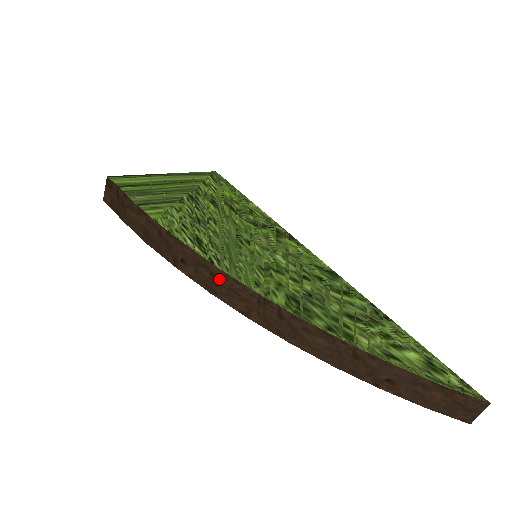
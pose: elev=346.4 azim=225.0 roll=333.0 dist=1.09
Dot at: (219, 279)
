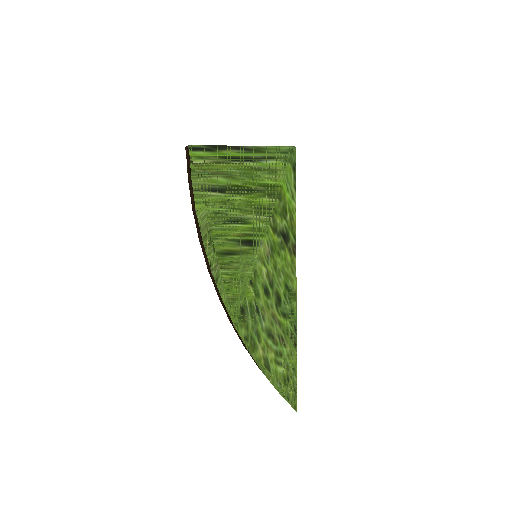
Dot at: (211, 273)
